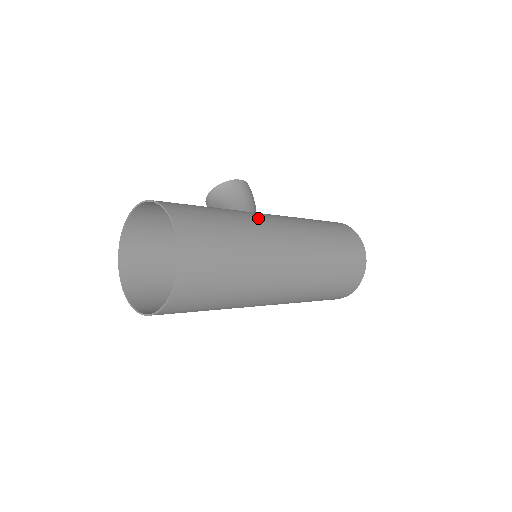
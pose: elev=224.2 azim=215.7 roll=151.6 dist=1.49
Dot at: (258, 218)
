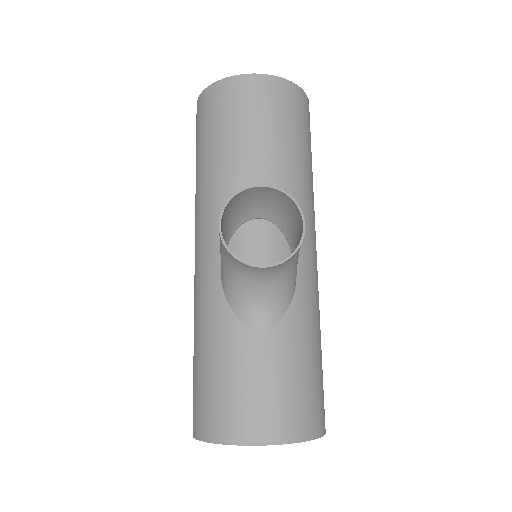
Dot at: occluded
